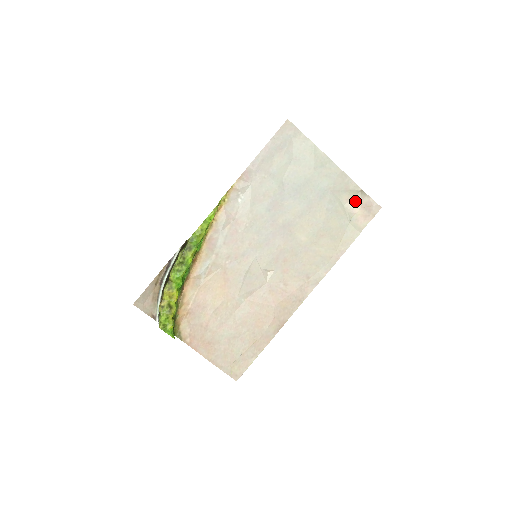
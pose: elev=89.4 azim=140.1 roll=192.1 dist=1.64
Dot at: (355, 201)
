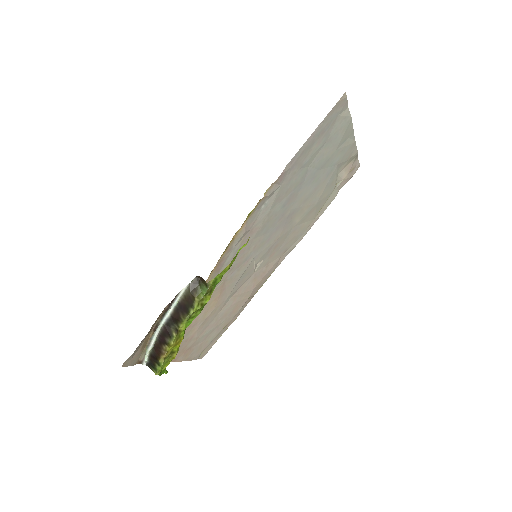
Dot at: (348, 168)
